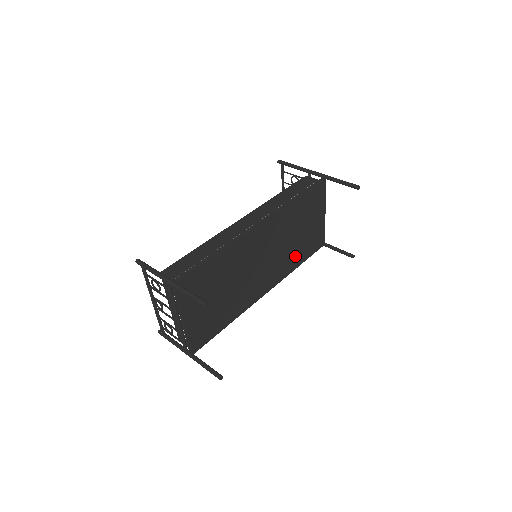
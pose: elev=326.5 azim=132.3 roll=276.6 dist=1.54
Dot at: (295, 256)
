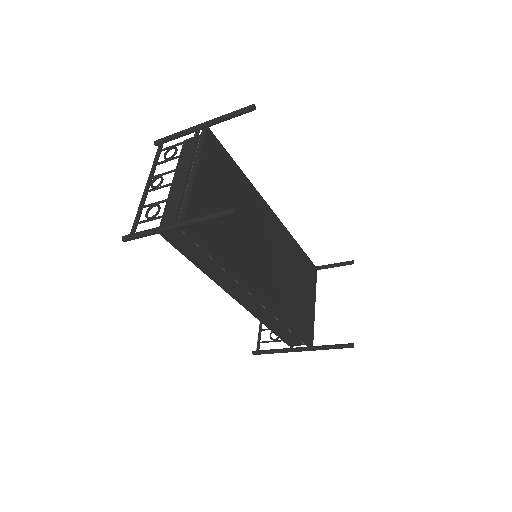
Dot at: (289, 306)
